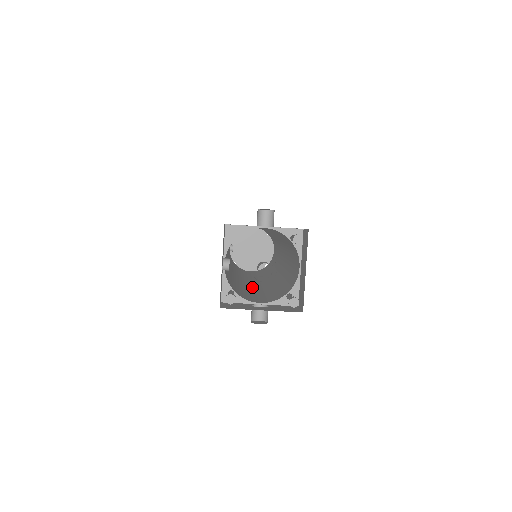
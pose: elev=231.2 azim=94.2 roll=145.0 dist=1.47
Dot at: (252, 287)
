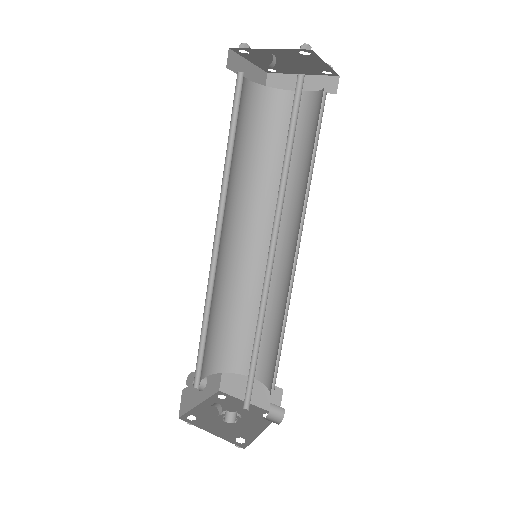
Dot at: (218, 281)
